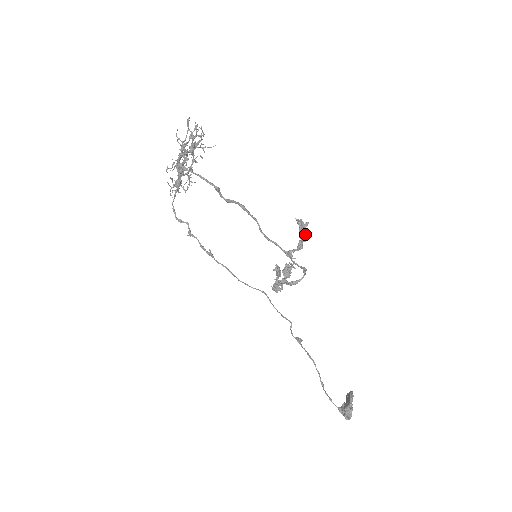
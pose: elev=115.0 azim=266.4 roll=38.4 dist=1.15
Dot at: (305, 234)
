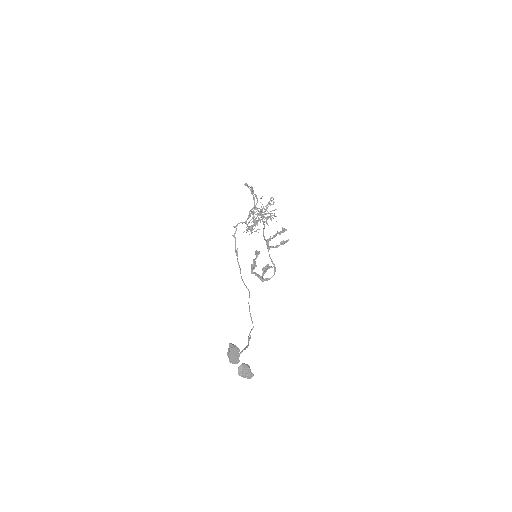
Dot at: occluded
